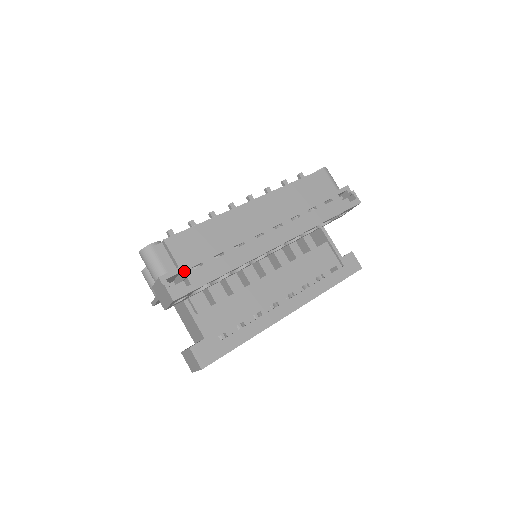
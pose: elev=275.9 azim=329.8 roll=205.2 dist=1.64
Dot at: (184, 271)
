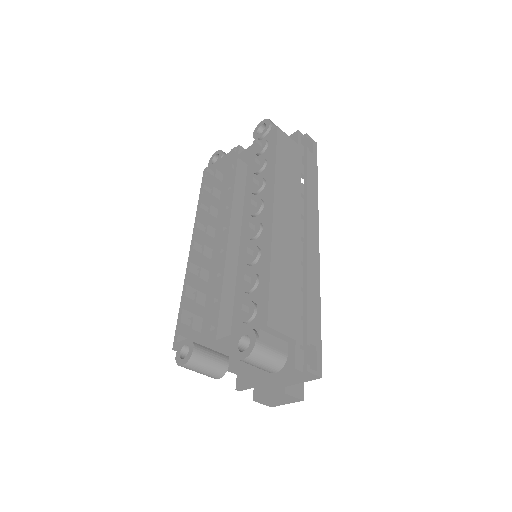
Dot at: (300, 339)
